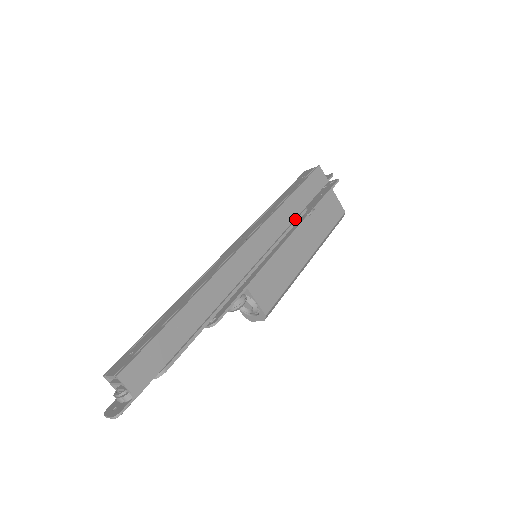
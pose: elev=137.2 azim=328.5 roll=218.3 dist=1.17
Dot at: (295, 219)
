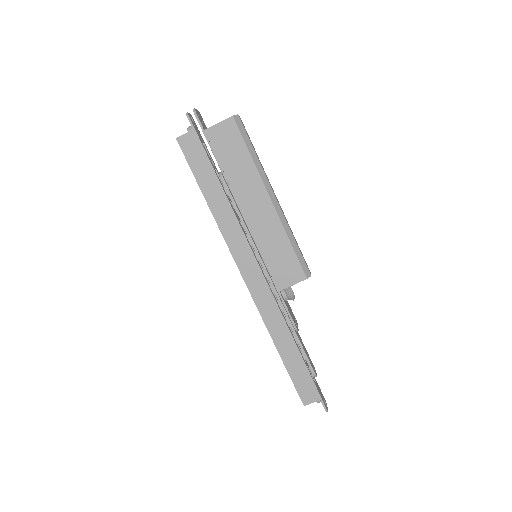
Dot at: occluded
